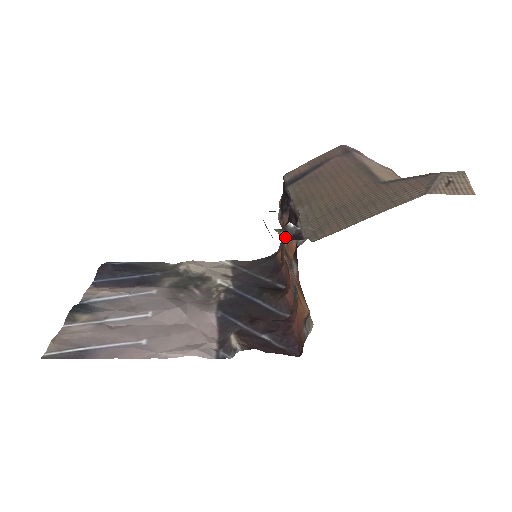
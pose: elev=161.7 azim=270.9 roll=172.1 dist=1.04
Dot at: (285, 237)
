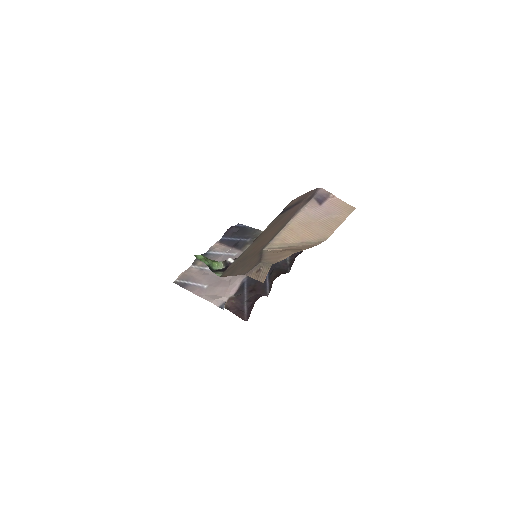
Dot at: (224, 266)
